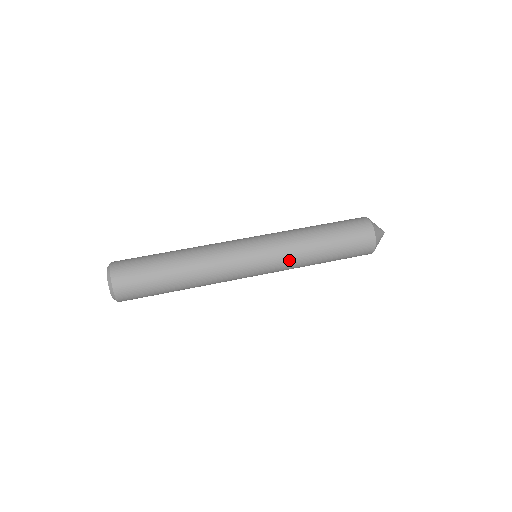
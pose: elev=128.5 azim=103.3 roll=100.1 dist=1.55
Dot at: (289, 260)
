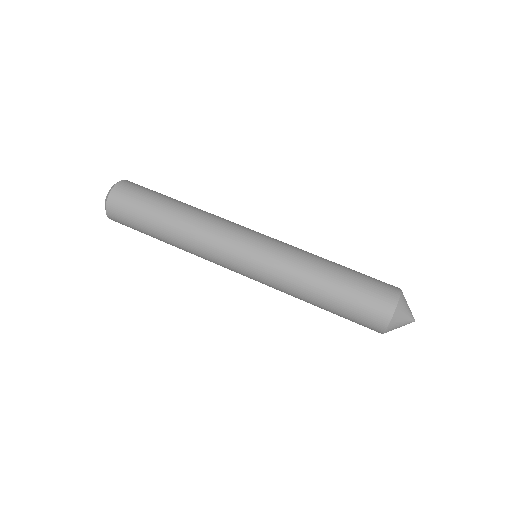
Dot at: (282, 272)
